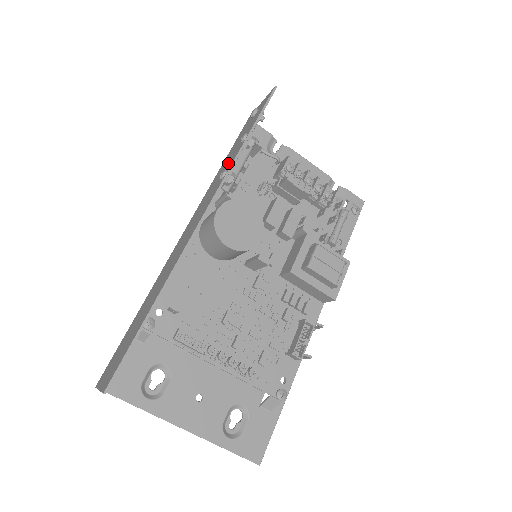
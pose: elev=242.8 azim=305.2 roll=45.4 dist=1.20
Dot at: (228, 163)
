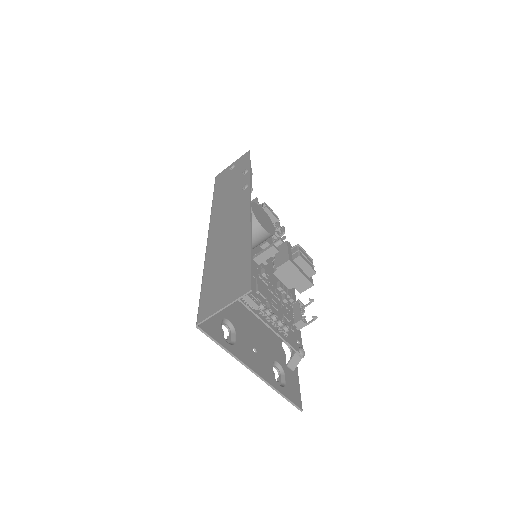
Dot at: (236, 186)
